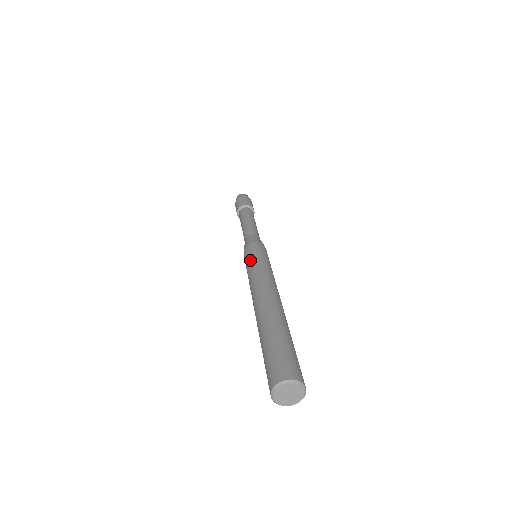
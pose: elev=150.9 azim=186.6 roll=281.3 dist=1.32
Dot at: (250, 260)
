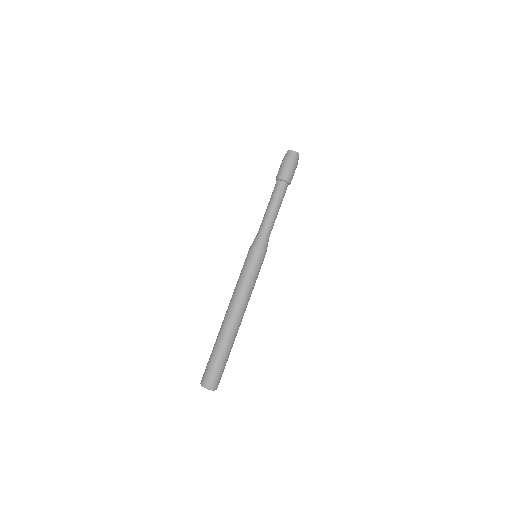
Dot at: (247, 271)
